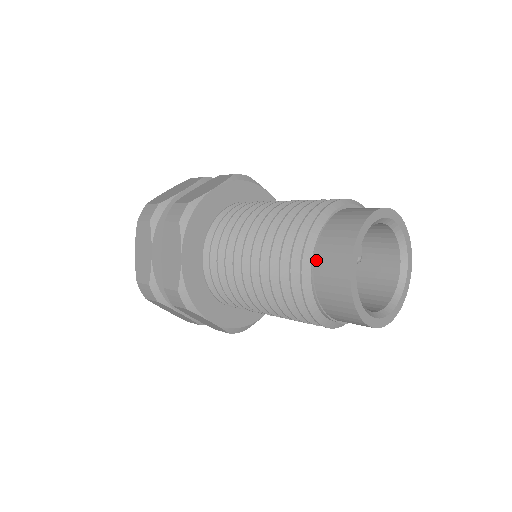
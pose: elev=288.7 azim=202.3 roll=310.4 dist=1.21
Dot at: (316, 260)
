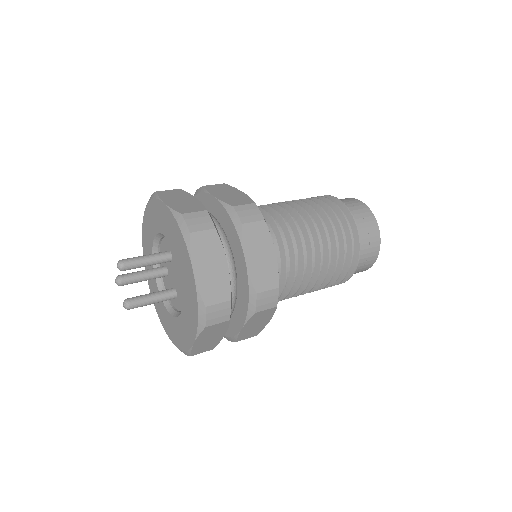
Dot at: (359, 229)
